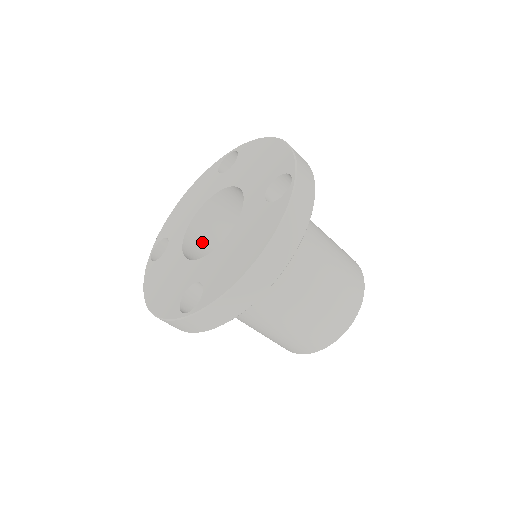
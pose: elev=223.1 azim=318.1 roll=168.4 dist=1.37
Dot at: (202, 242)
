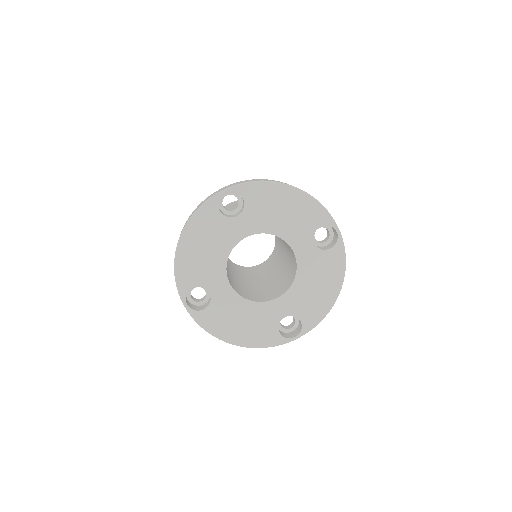
Dot at: occluded
